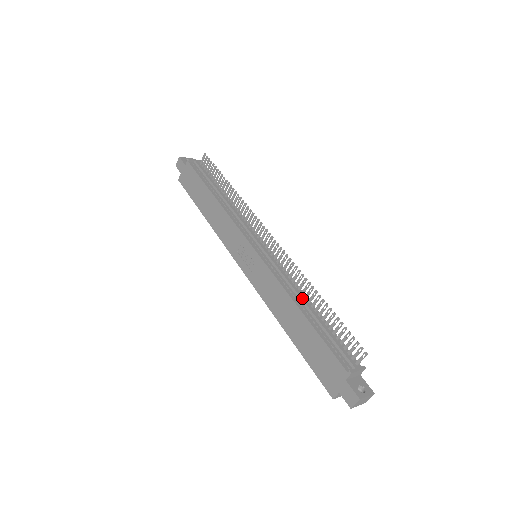
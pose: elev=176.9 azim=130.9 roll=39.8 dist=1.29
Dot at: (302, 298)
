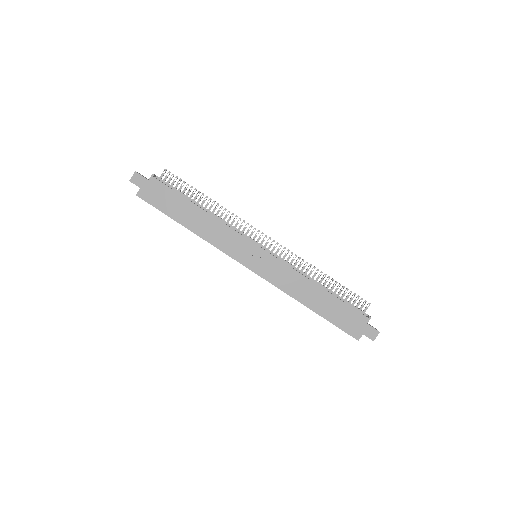
Dot at: occluded
